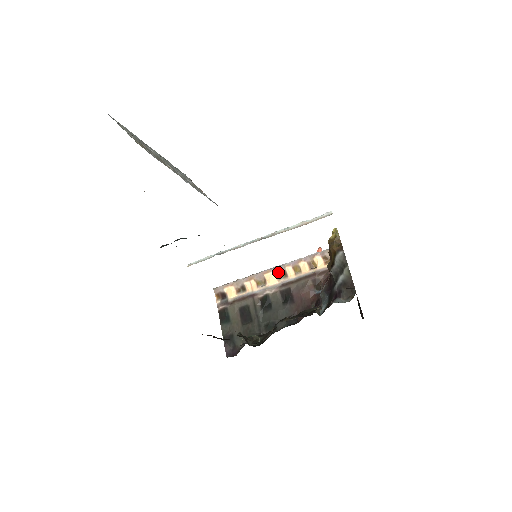
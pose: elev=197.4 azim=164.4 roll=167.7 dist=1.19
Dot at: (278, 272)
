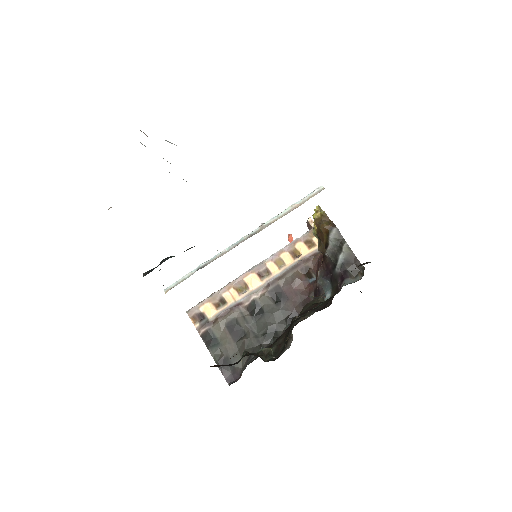
Dot at: (259, 272)
